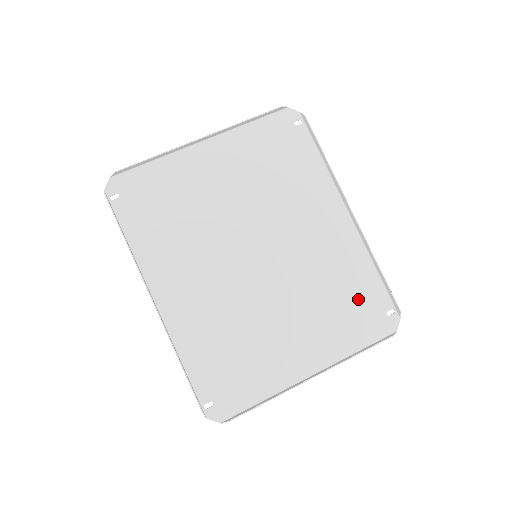
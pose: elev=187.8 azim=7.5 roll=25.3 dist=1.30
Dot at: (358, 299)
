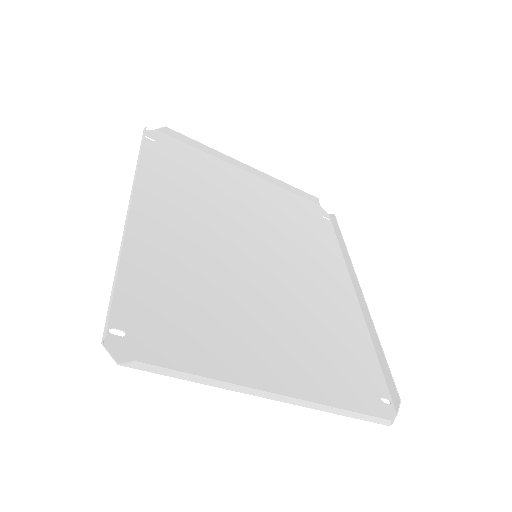
Dot at: (351, 362)
